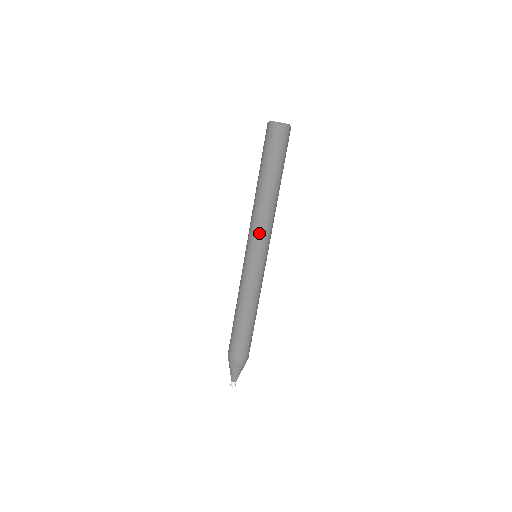
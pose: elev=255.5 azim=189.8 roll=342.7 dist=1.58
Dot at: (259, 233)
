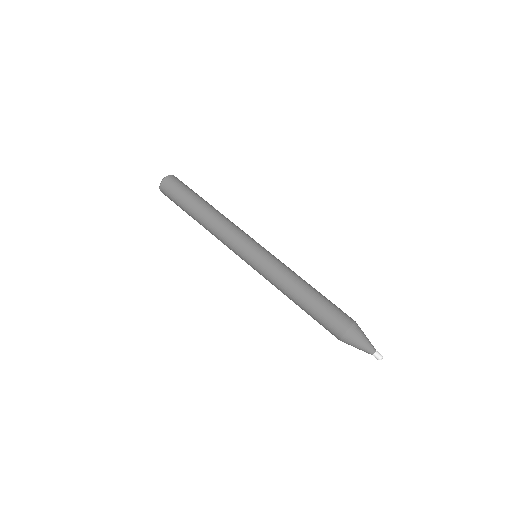
Dot at: (230, 244)
